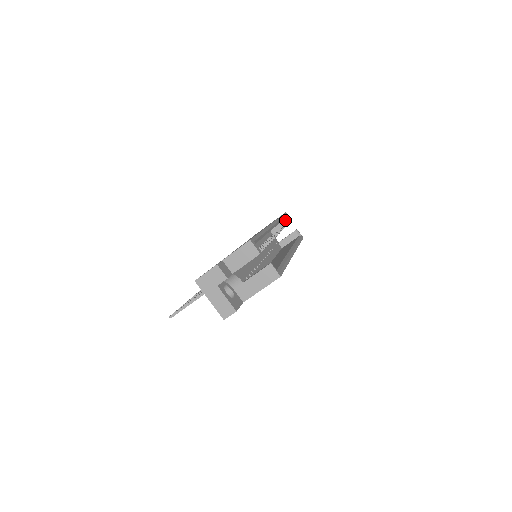
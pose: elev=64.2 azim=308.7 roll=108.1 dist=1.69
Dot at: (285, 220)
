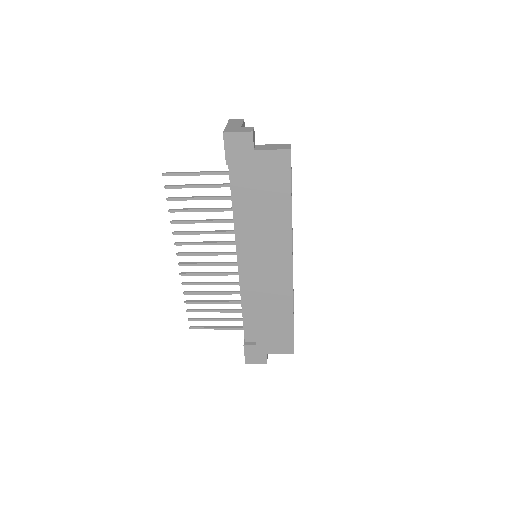
Dot at: occluded
